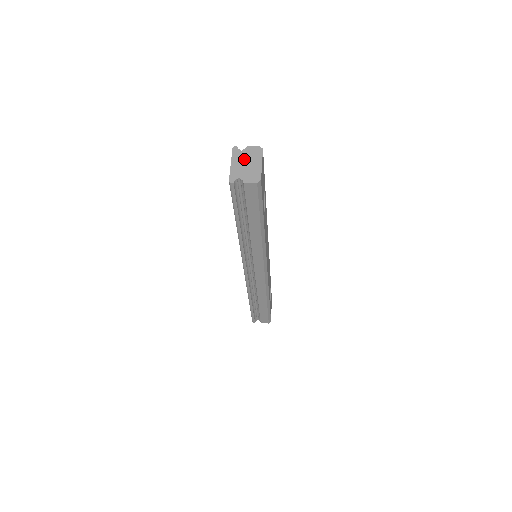
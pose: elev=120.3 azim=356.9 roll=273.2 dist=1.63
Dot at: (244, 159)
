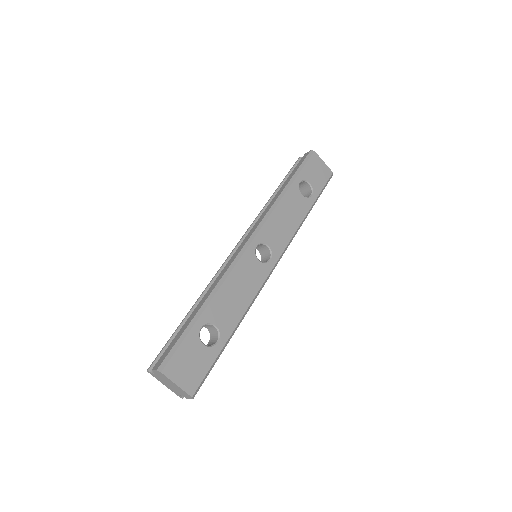
Dot at: (164, 381)
